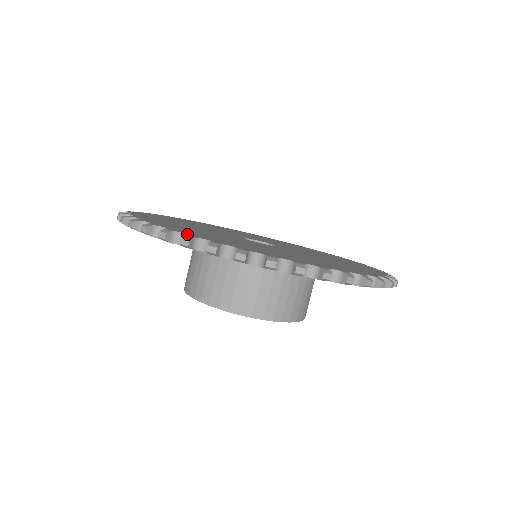
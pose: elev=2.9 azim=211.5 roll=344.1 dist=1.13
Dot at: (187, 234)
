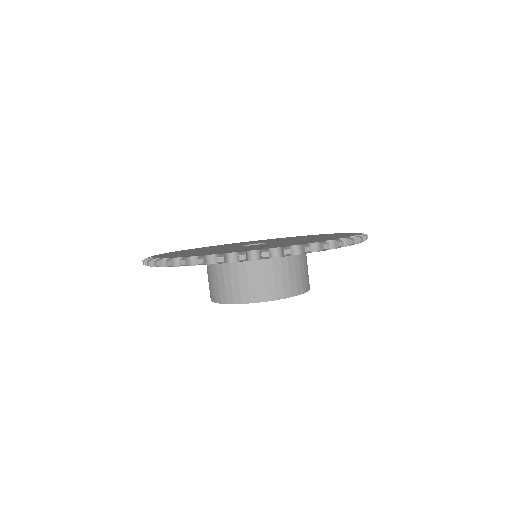
Dot at: (199, 255)
